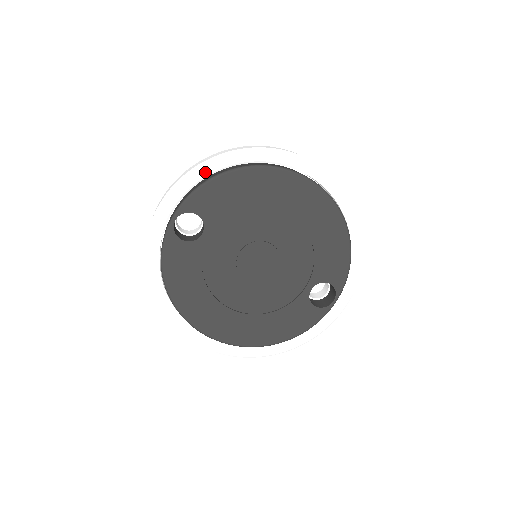
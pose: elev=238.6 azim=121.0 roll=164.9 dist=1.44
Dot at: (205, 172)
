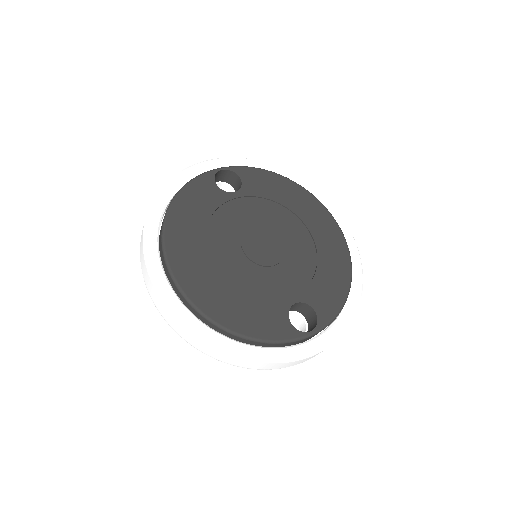
Dot at: (264, 167)
